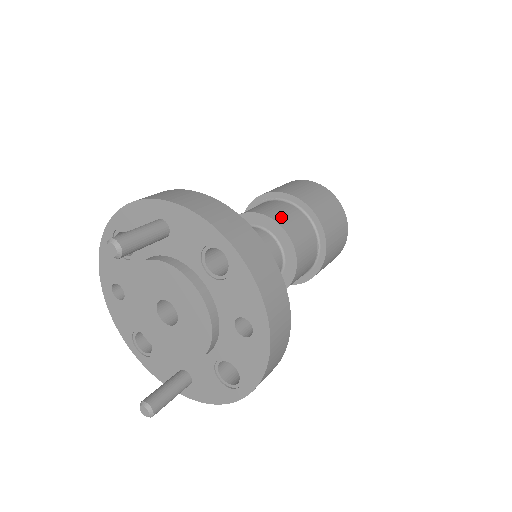
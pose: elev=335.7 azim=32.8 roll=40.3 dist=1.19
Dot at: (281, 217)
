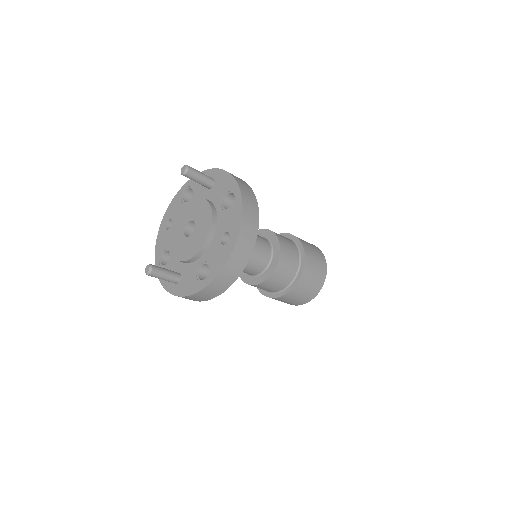
Dot at: (281, 237)
